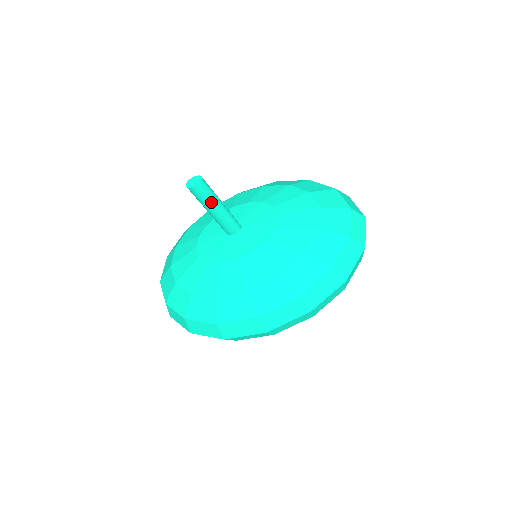
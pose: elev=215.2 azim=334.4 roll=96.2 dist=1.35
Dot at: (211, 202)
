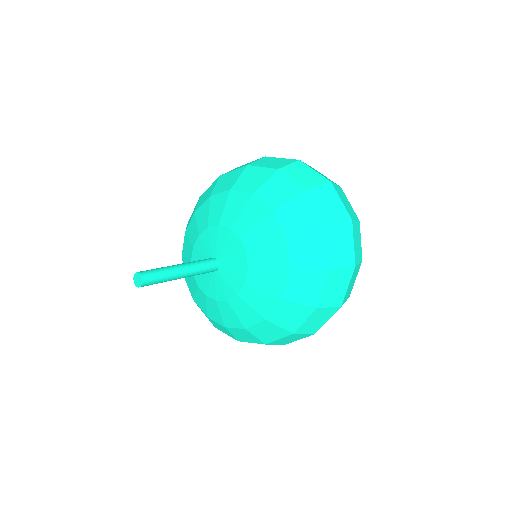
Dot at: (168, 280)
